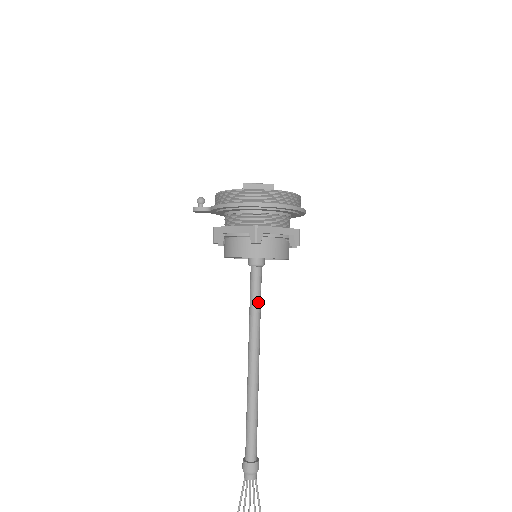
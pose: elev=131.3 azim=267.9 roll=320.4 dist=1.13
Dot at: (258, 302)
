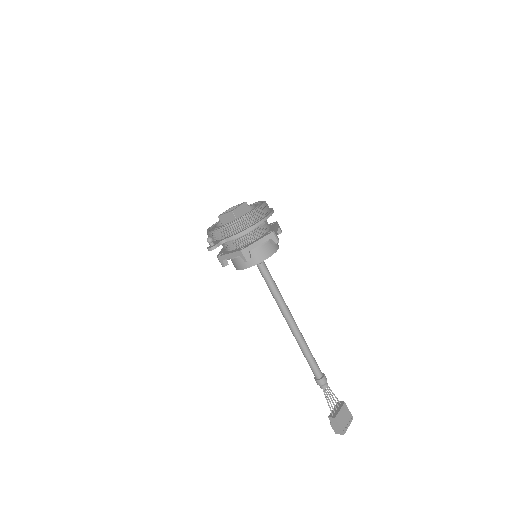
Dot at: (275, 283)
